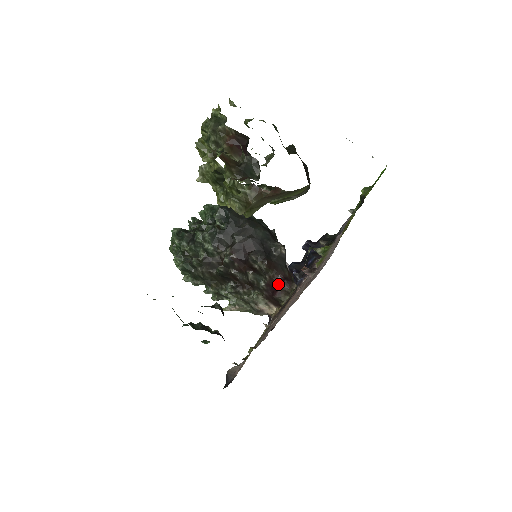
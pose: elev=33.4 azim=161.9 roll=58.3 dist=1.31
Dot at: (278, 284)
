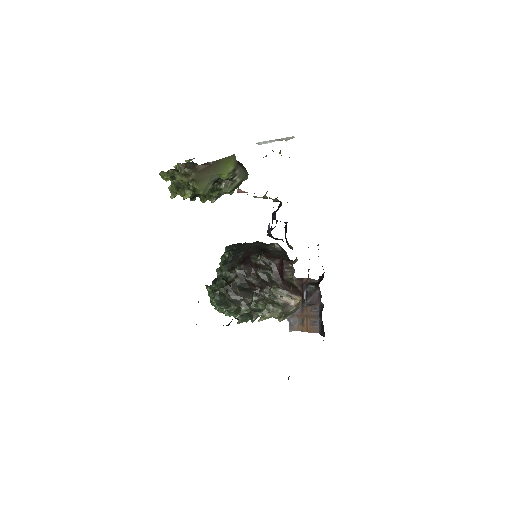
Dot at: (281, 267)
